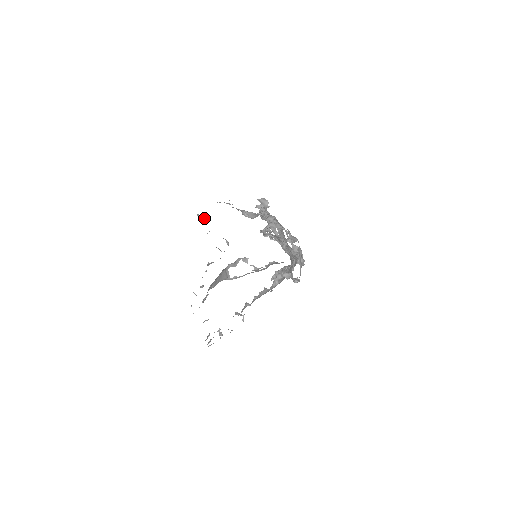
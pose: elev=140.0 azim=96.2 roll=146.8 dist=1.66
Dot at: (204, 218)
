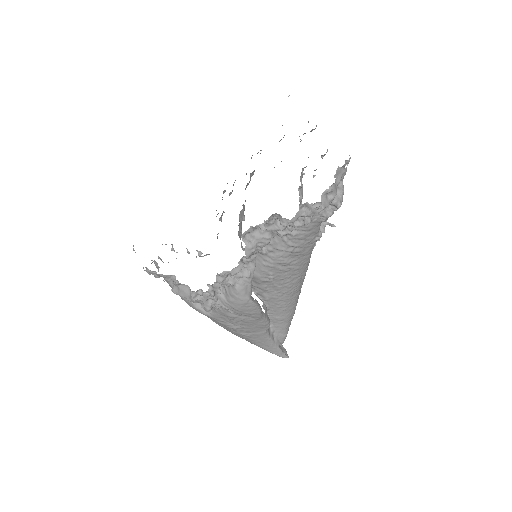
Dot at: occluded
